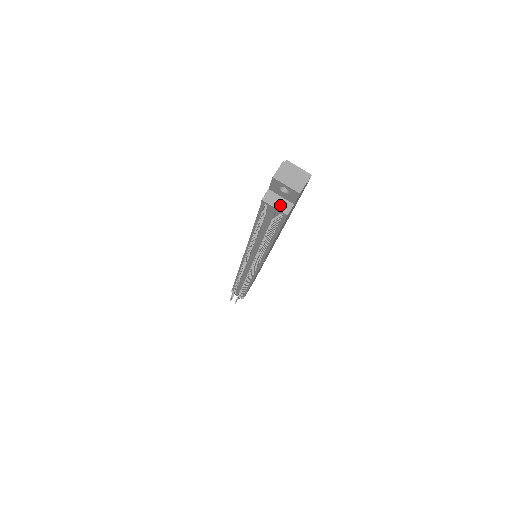
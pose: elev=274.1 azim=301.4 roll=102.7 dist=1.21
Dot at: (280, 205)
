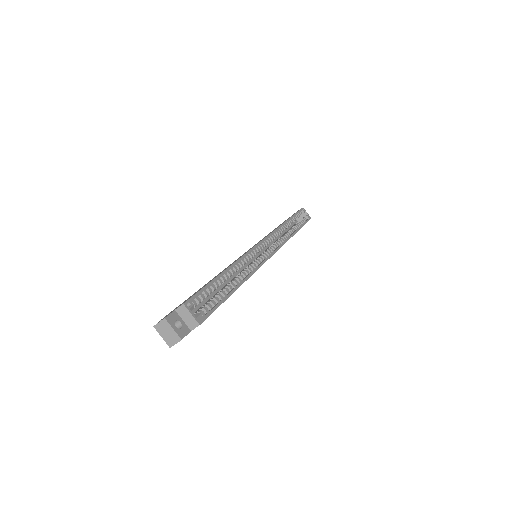
Dot at: occluded
